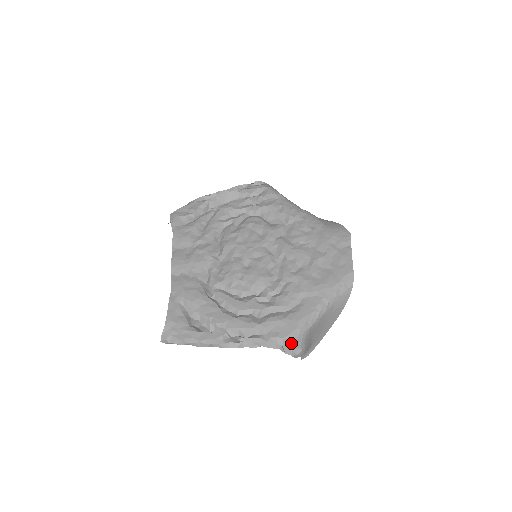
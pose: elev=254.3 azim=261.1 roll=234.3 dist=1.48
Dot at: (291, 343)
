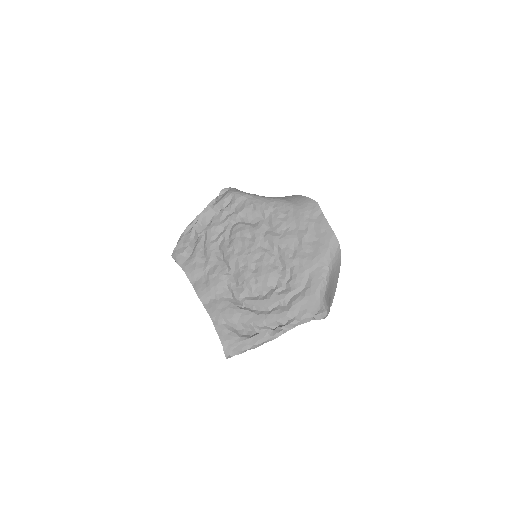
Dot at: (318, 312)
